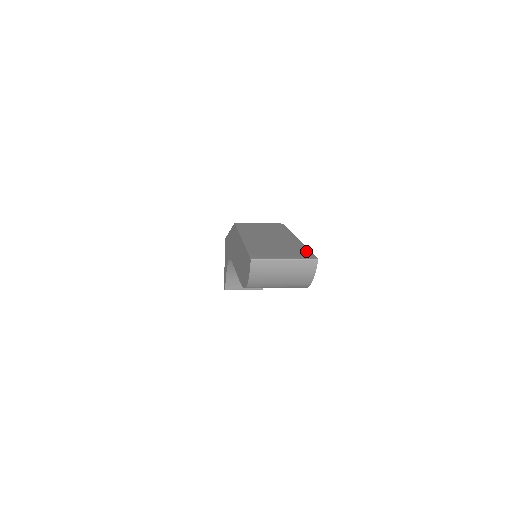
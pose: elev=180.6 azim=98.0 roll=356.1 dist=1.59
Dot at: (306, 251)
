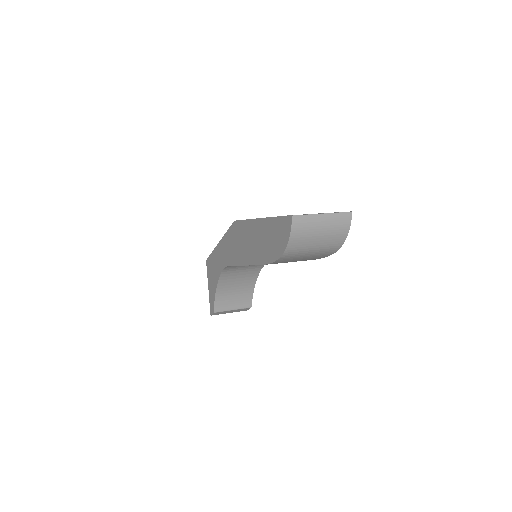
Dot at: occluded
